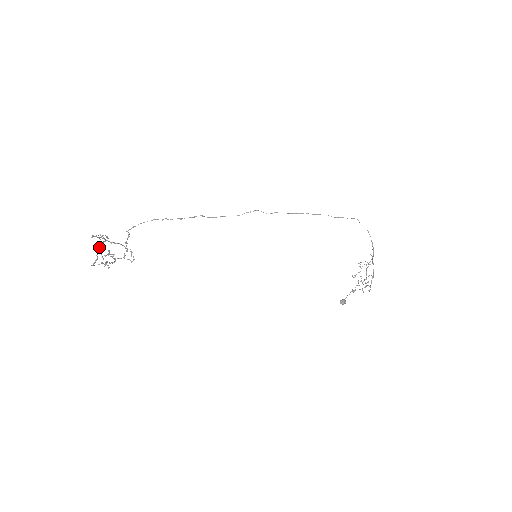
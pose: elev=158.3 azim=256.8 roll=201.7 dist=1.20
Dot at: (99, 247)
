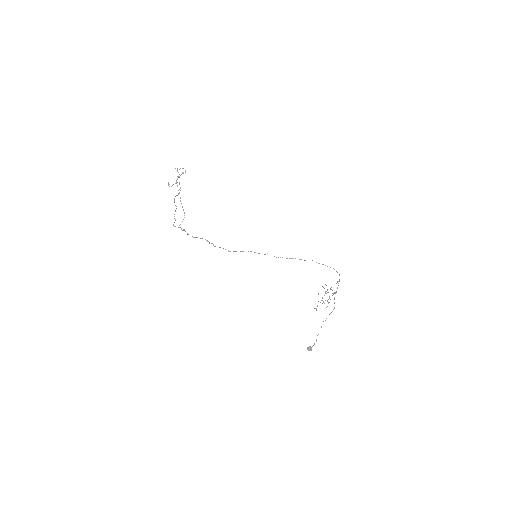
Dot at: (177, 182)
